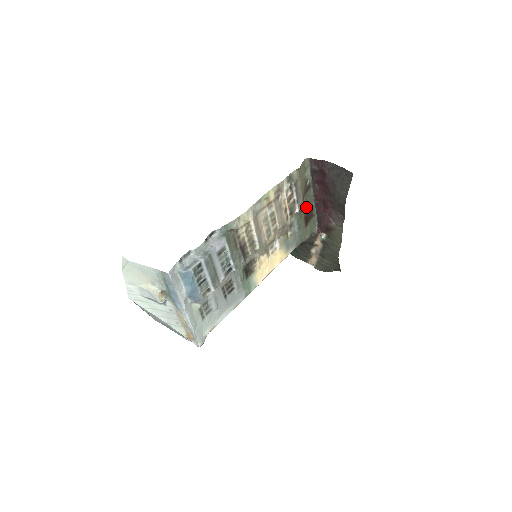
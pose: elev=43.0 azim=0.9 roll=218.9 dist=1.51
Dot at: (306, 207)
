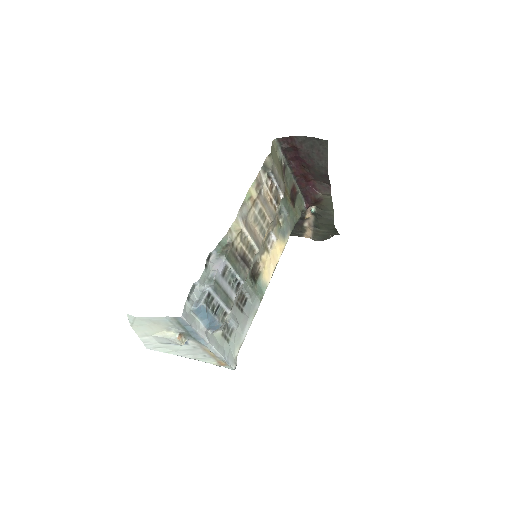
Dot at: (288, 188)
